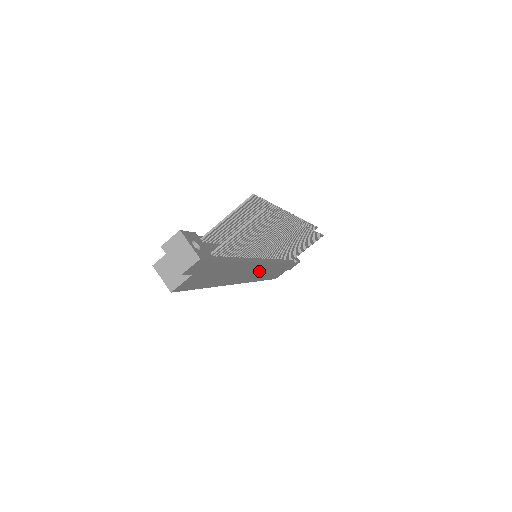
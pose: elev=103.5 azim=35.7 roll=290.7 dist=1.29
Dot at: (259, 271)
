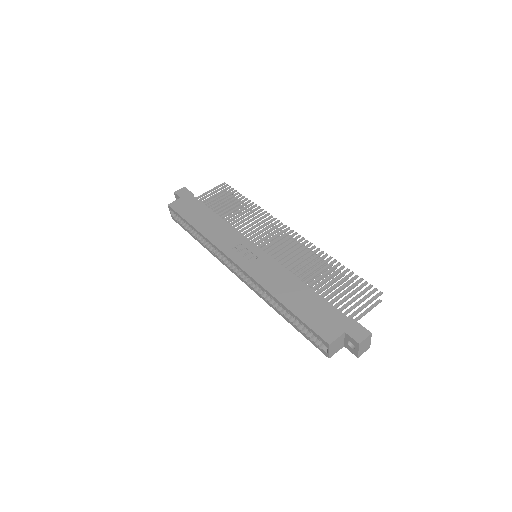
Dot at: occluded
